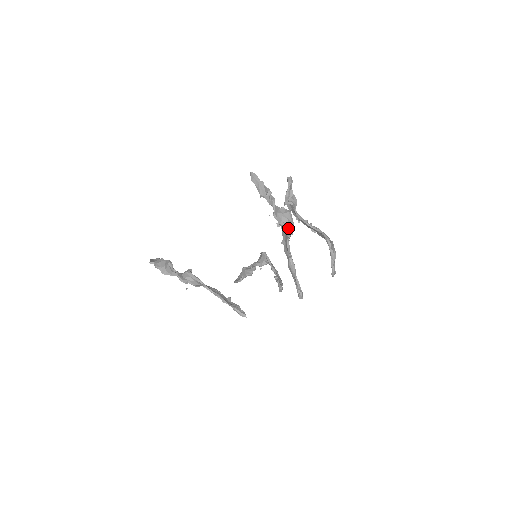
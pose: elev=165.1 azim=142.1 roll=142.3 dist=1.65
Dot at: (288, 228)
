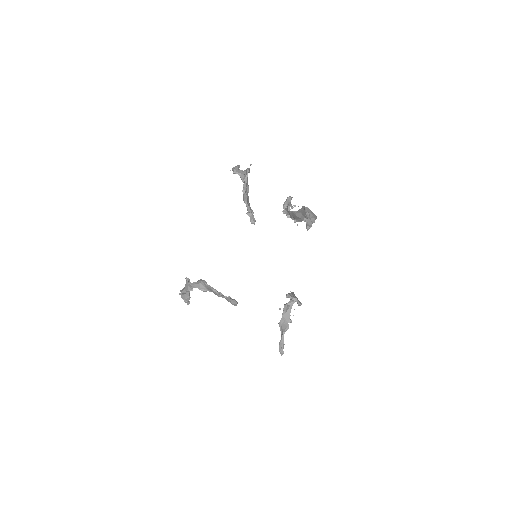
Dot at: (245, 176)
